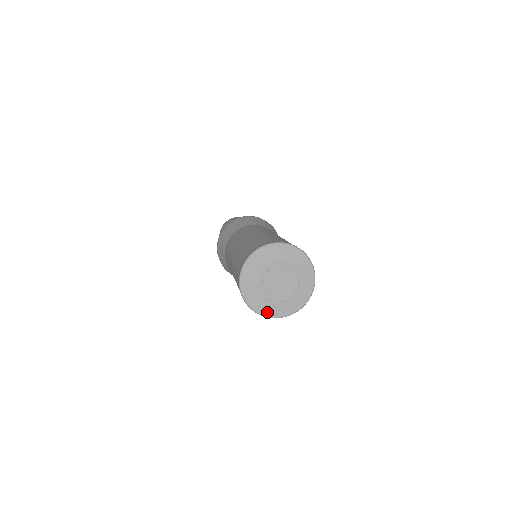
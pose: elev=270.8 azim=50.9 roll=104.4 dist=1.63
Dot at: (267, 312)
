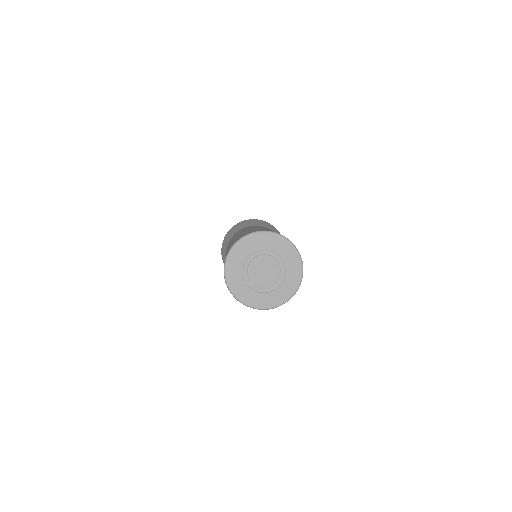
Dot at: (243, 298)
